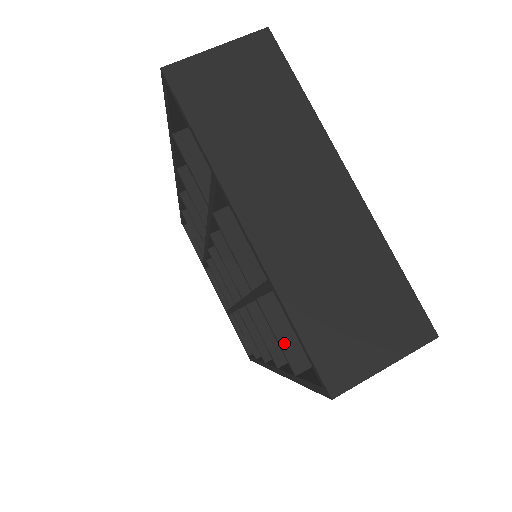
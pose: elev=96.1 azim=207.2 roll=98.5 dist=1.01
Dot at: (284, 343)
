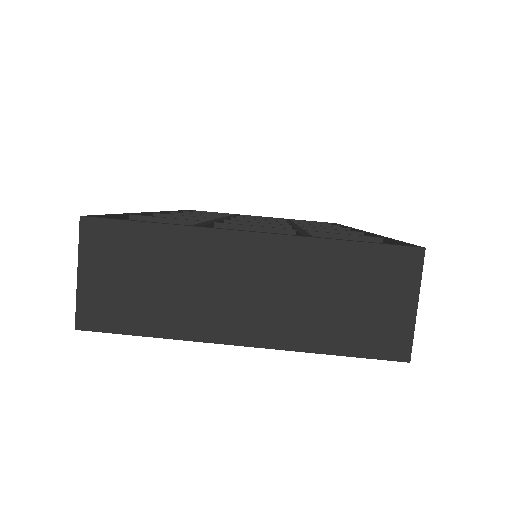
Dot at: occluded
